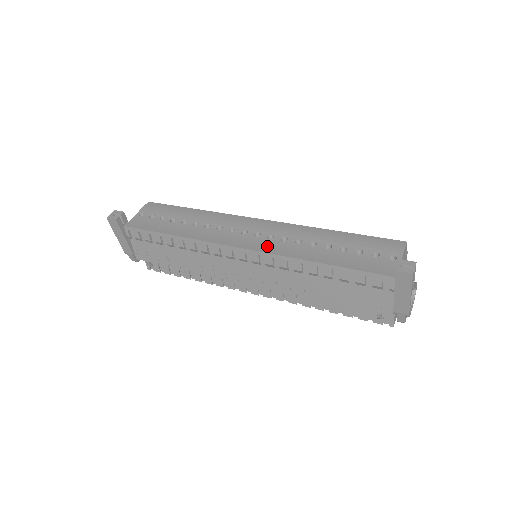
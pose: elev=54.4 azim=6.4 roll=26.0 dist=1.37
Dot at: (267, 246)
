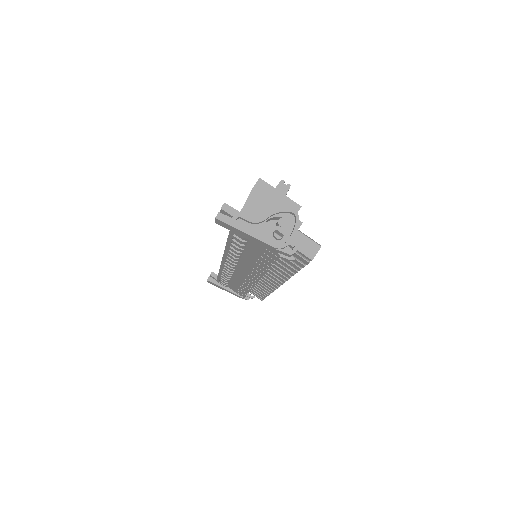
Dot at: occluded
